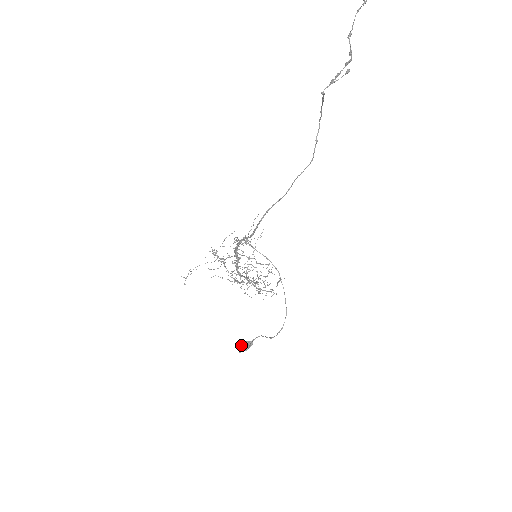
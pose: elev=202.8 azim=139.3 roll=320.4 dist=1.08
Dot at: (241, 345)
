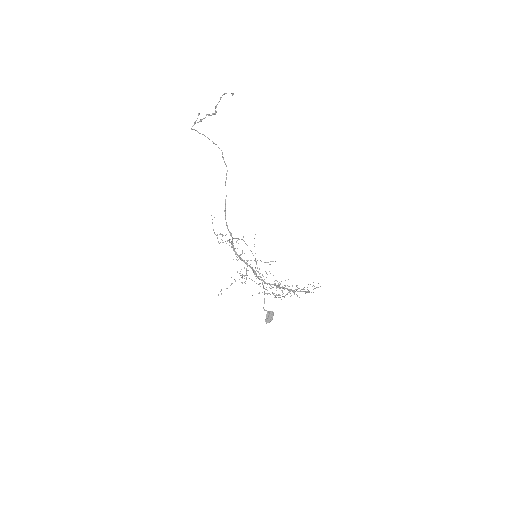
Dot at: (266, 318)
